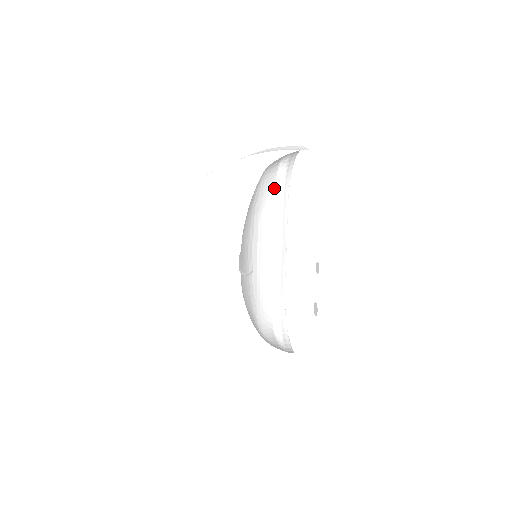
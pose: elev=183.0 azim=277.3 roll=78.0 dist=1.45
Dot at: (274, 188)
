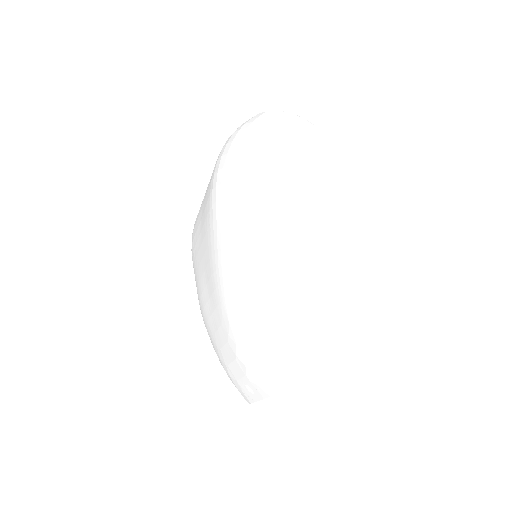
Dot at: occluded
